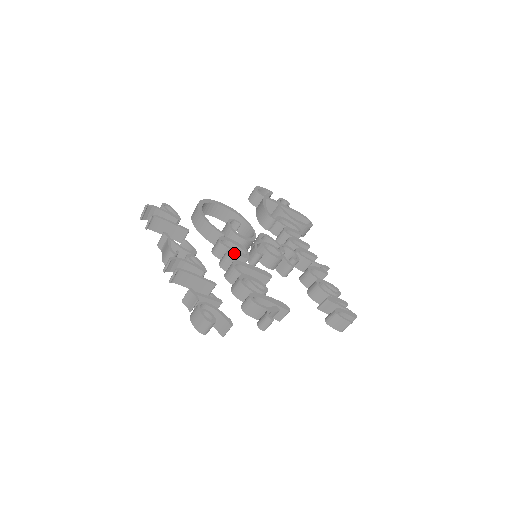
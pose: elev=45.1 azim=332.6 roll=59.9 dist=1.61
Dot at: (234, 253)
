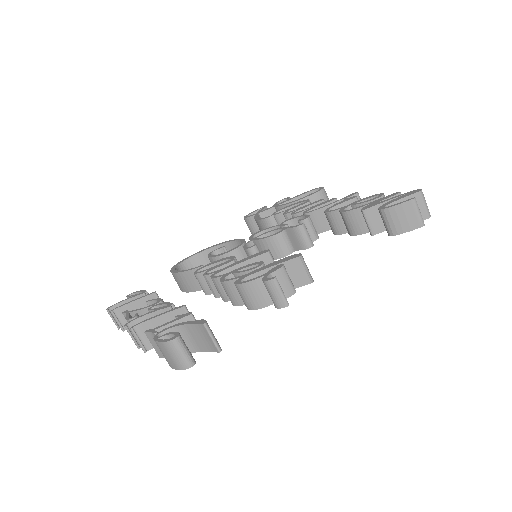
Dot at: (213, 269)
